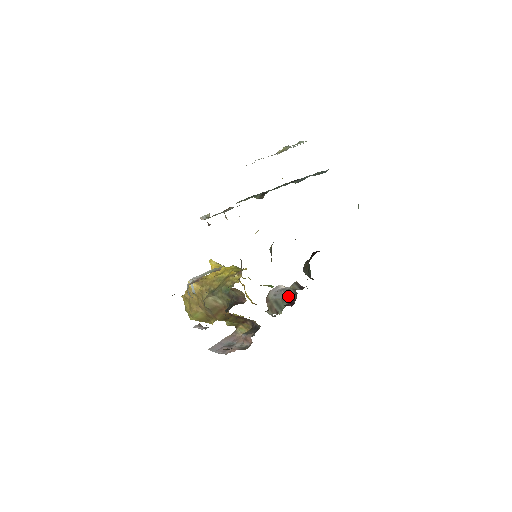
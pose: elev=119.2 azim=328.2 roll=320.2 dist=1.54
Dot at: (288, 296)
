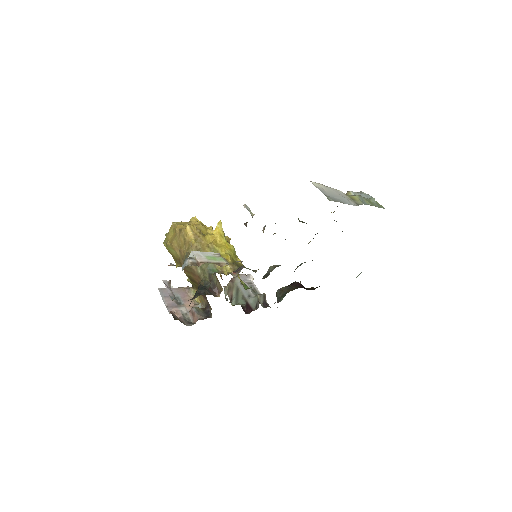
Dot at: (250, 299)
